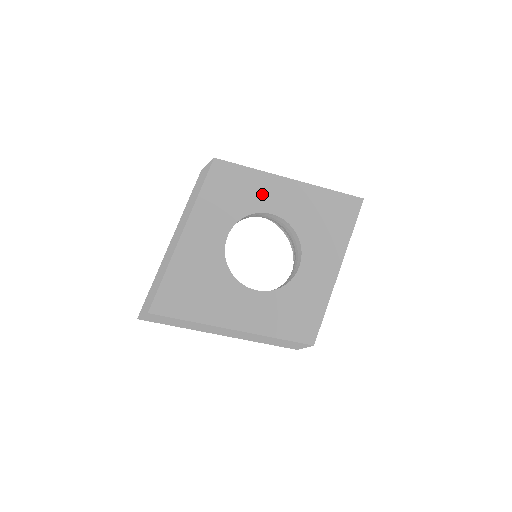
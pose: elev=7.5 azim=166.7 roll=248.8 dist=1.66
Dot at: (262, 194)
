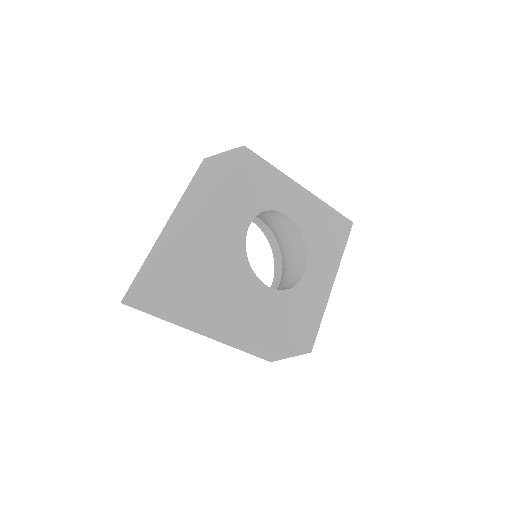
Dot at: (280, 194)
